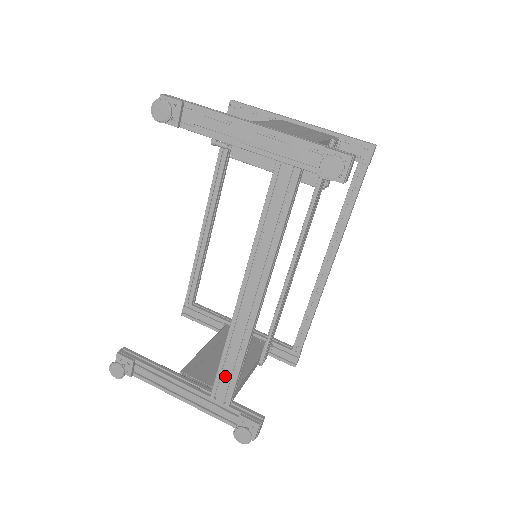
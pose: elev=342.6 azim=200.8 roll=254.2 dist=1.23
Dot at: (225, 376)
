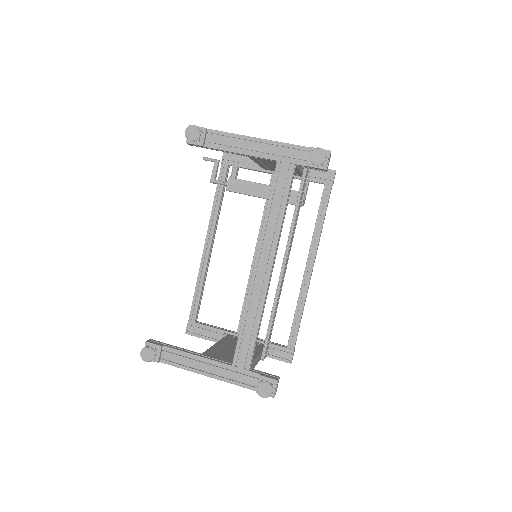
Dot at: (245, 342)
